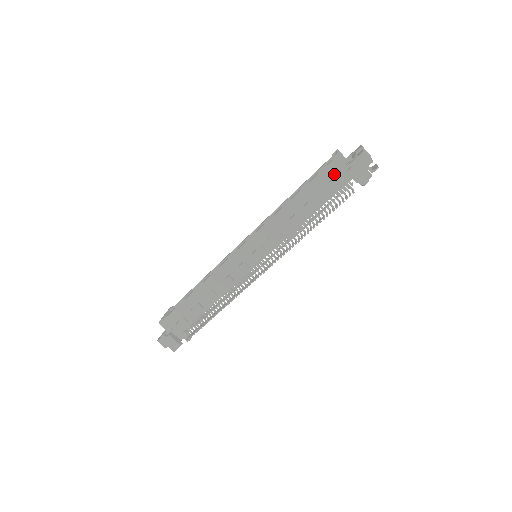
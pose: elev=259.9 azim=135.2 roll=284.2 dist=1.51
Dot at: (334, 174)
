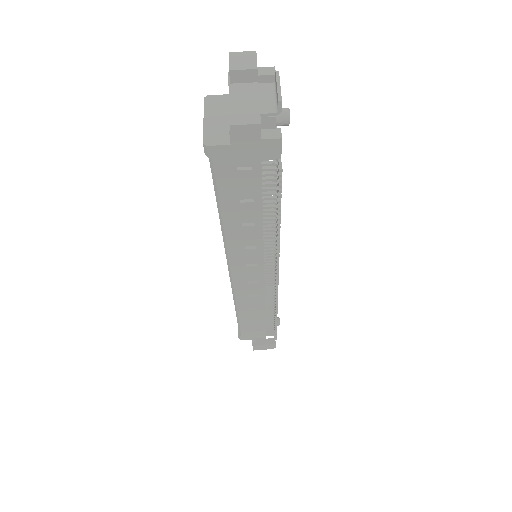
Dot at: (231, 166)
